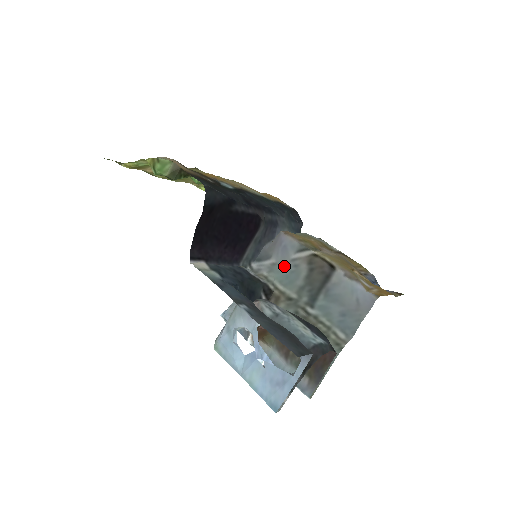
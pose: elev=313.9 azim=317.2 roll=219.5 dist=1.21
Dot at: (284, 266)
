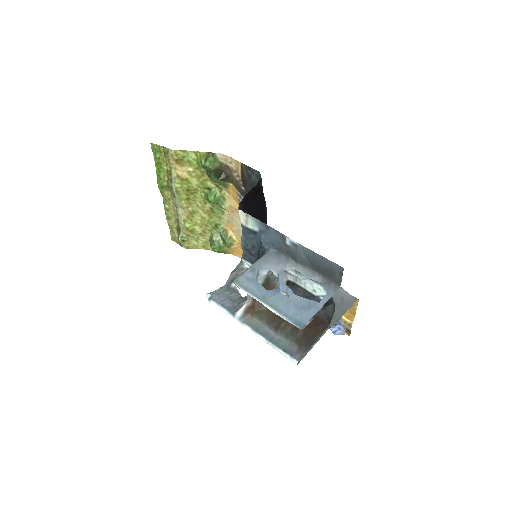
Dot at: occluded
